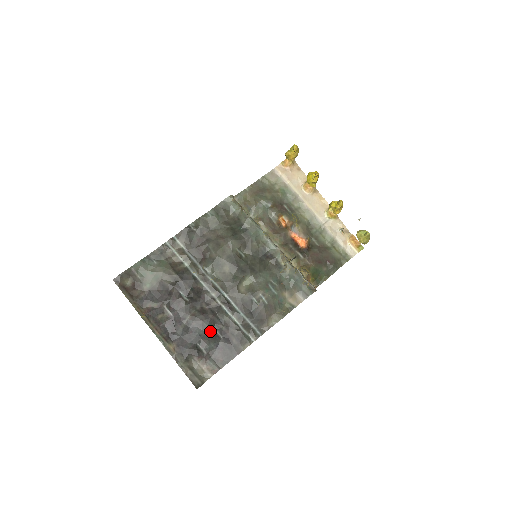
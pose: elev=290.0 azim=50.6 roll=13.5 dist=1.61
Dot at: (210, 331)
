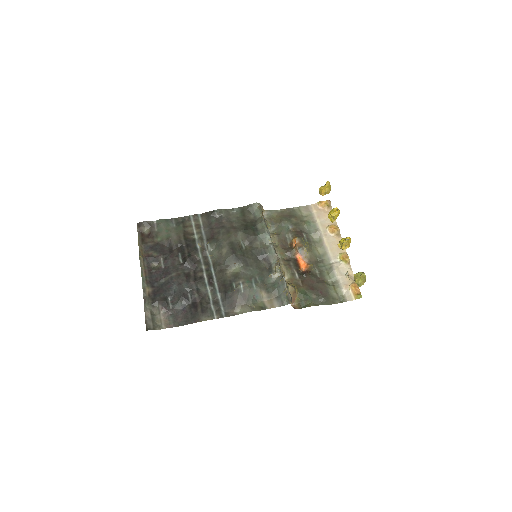
Dot at: (184, 292)
